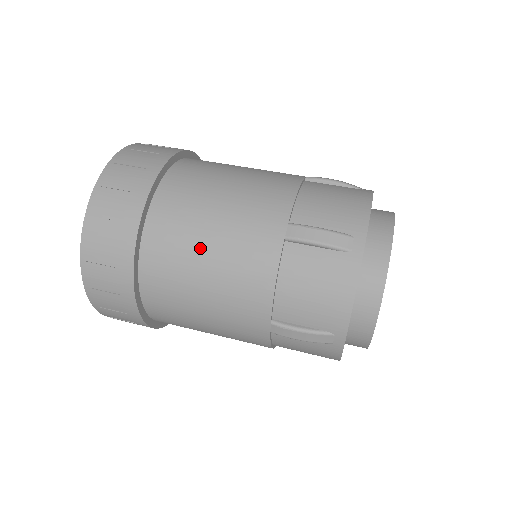
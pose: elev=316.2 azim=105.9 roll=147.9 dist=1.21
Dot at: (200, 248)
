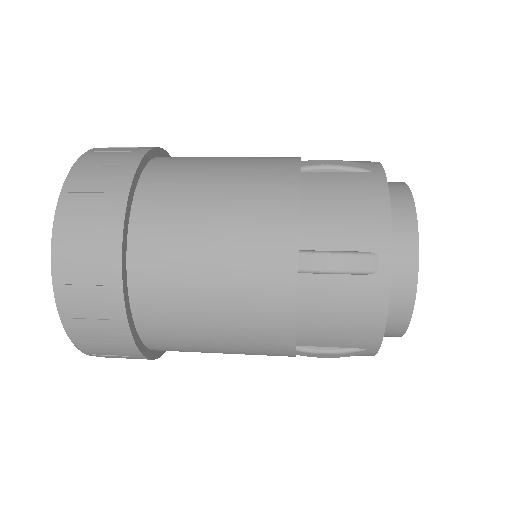
Dot at: (208, 182)
